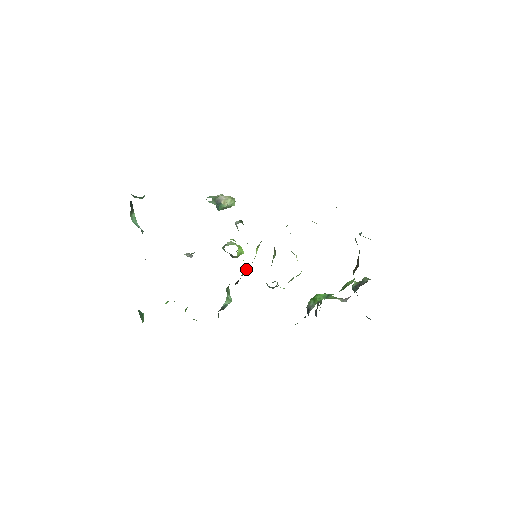
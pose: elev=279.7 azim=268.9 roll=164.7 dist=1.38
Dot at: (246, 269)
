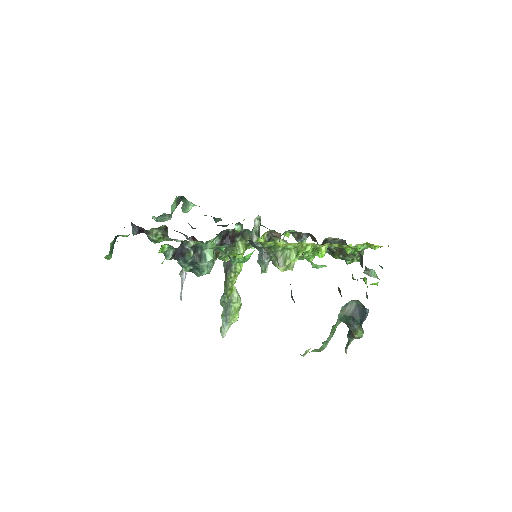
Dot at: (248, 232)
